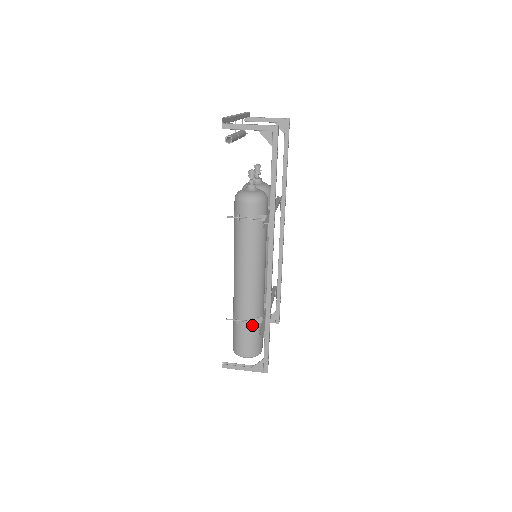
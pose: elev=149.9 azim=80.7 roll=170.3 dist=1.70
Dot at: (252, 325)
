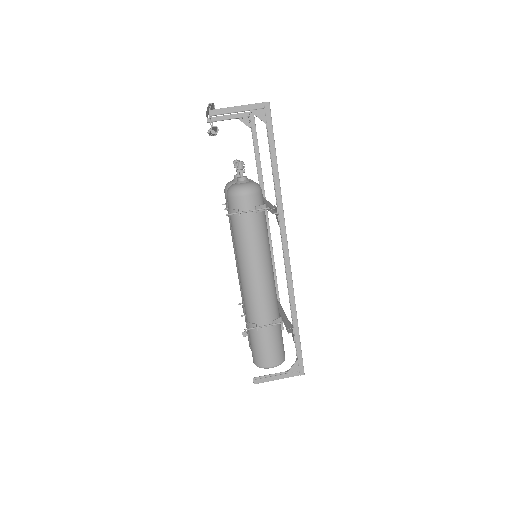
Dot at: (273, 329)
